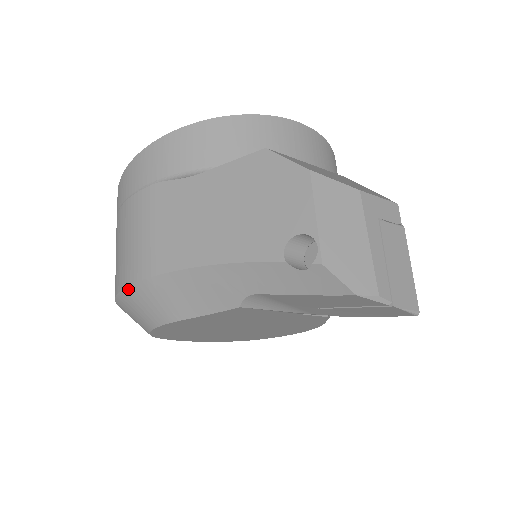
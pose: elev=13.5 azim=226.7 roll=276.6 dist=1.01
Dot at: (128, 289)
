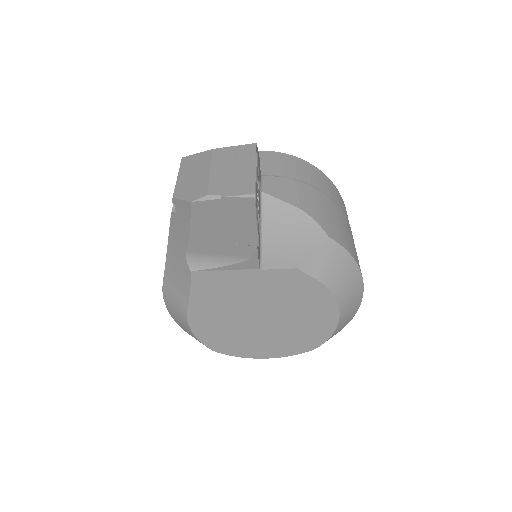
Dot at: (167, 307)
